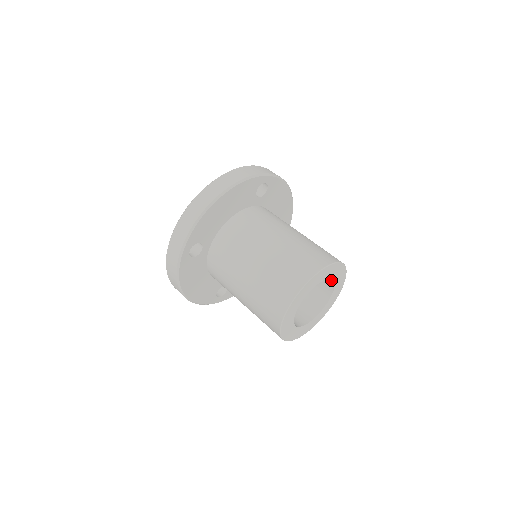
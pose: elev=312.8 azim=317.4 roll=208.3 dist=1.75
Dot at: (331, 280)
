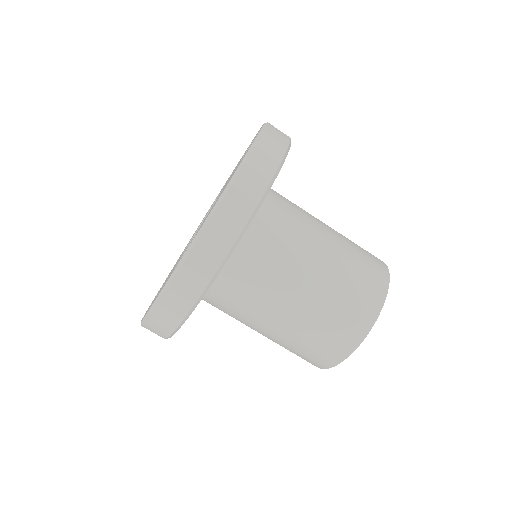
Dot at: occluded
